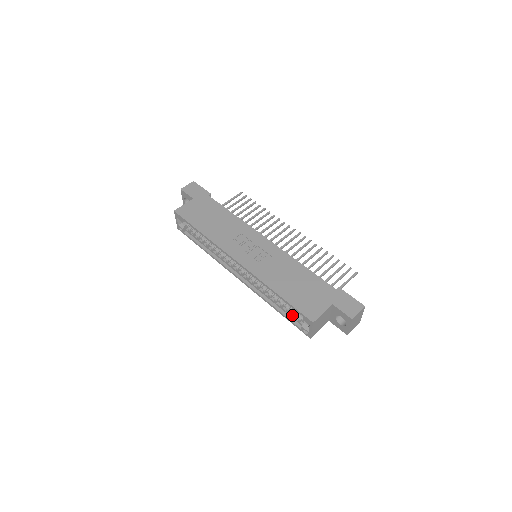
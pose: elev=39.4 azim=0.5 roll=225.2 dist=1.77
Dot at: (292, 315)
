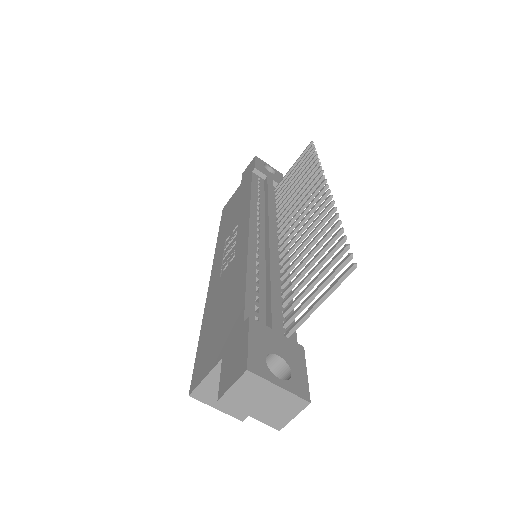
Dot at: occluded
